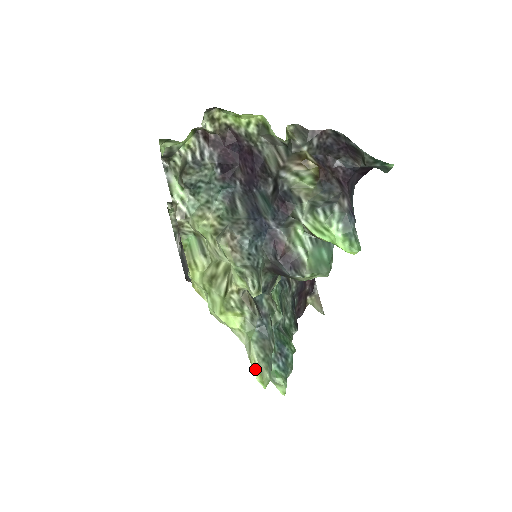
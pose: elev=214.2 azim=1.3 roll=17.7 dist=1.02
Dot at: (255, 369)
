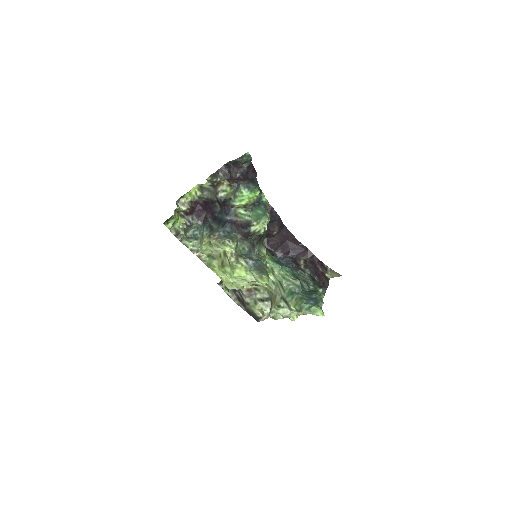
Dot at: (259, 280)
